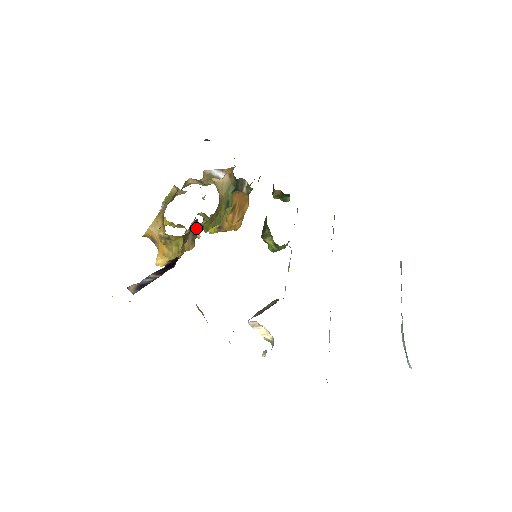
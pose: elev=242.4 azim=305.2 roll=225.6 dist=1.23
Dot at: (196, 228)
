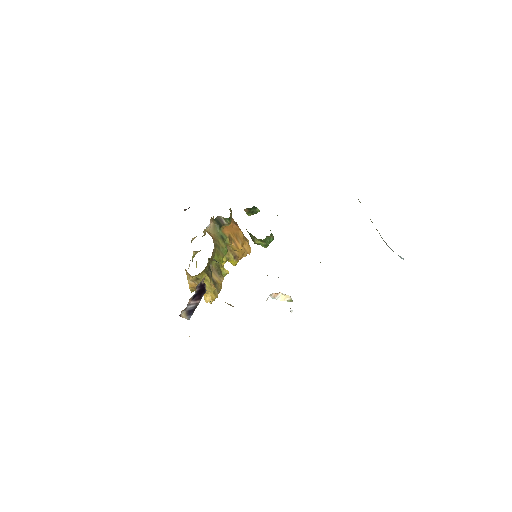
Dot at: (210, 263)
